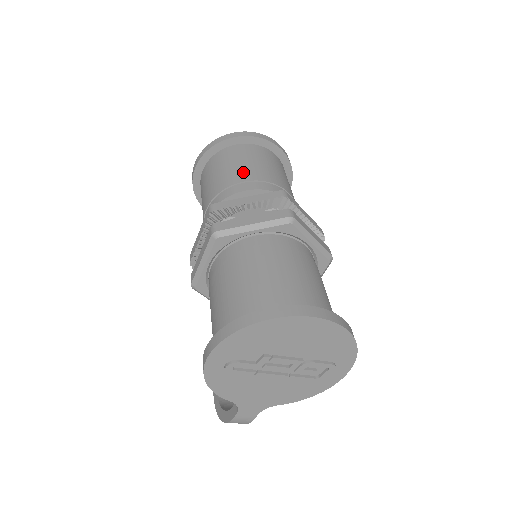
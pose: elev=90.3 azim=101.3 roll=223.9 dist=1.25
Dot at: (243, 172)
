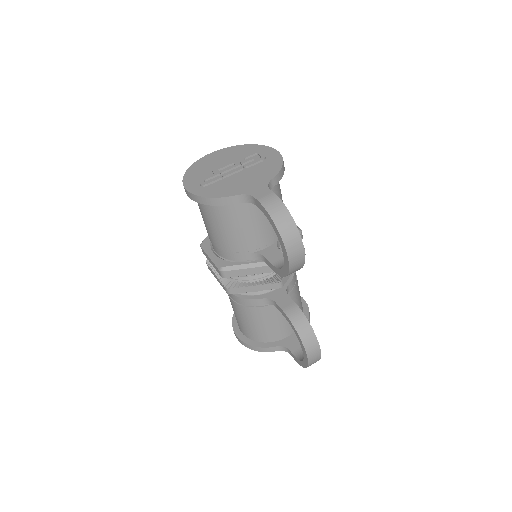
Dot at: occluded
